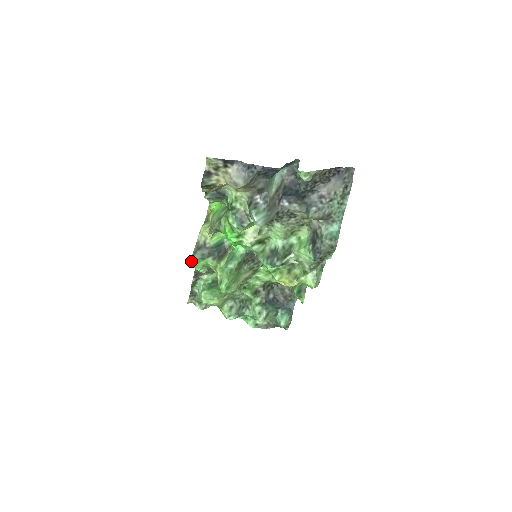
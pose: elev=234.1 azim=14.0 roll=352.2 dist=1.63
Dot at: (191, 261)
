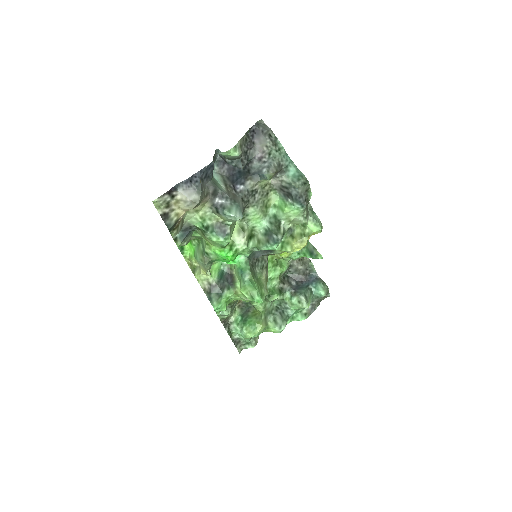
Dot at: (214, 307)
